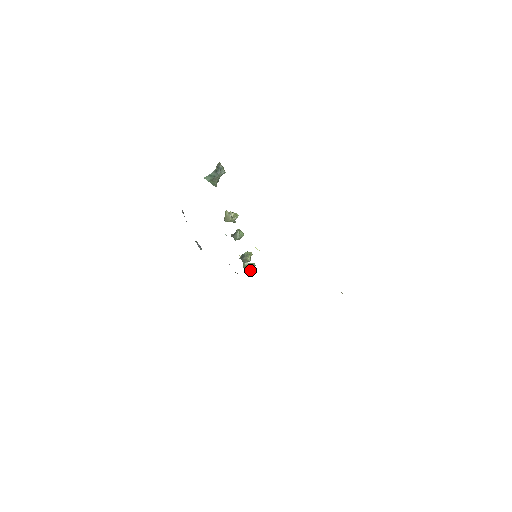
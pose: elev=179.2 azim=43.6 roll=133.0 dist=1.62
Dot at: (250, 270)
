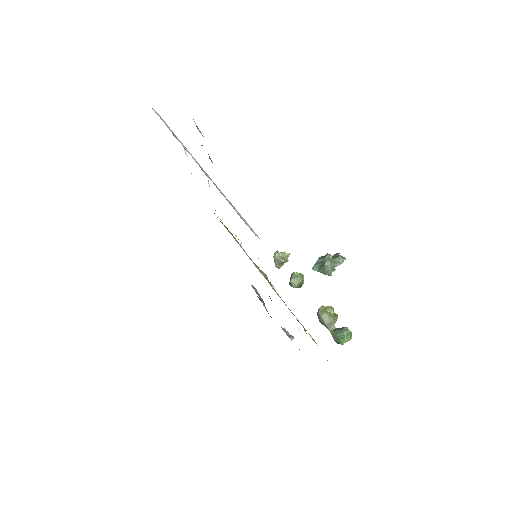
Dot at: (342, 340)
